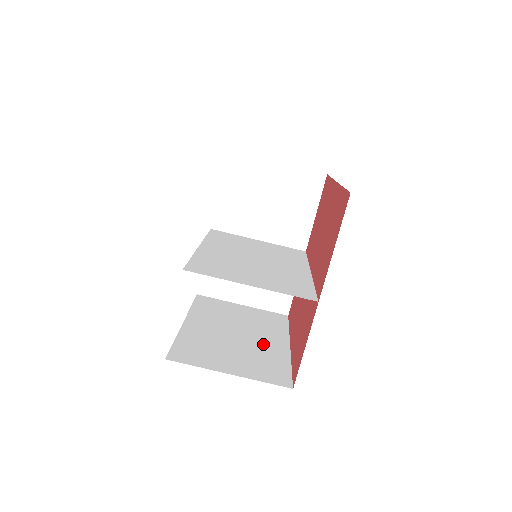
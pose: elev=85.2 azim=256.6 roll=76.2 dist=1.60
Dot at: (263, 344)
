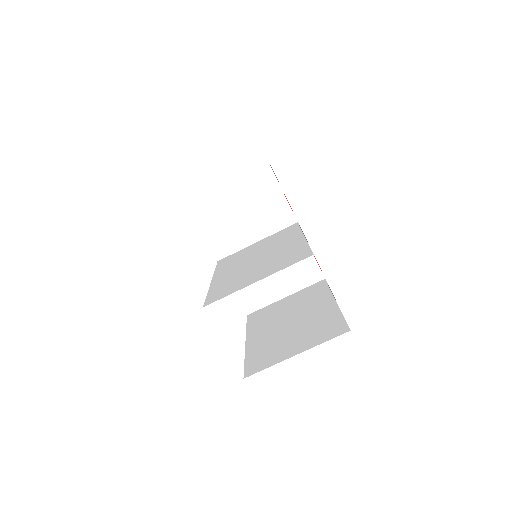
Dot at: (313, 315)
